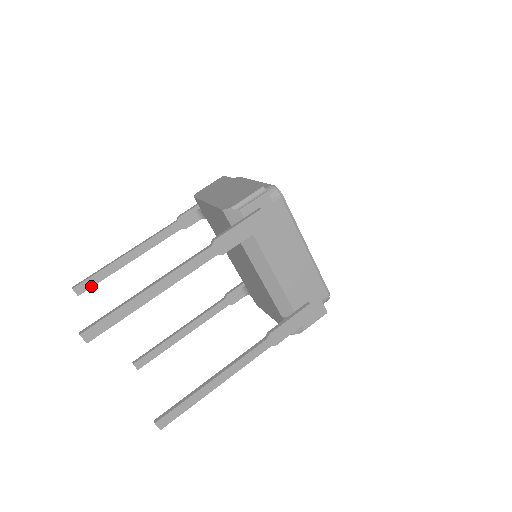
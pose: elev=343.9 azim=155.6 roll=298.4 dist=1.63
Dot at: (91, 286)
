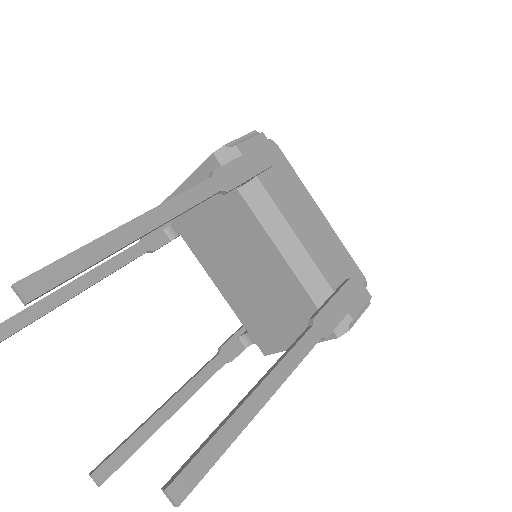
Dot at: (16, 329)
